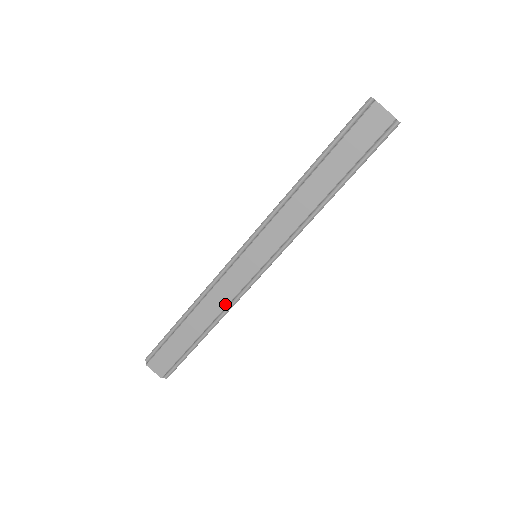
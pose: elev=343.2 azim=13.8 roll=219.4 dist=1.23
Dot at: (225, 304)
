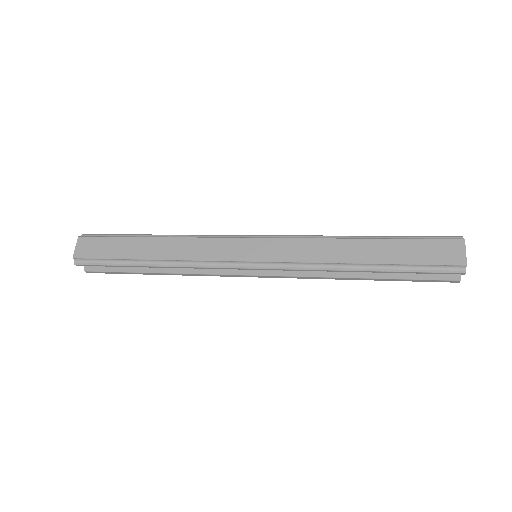
Dot at: (193, 257)
